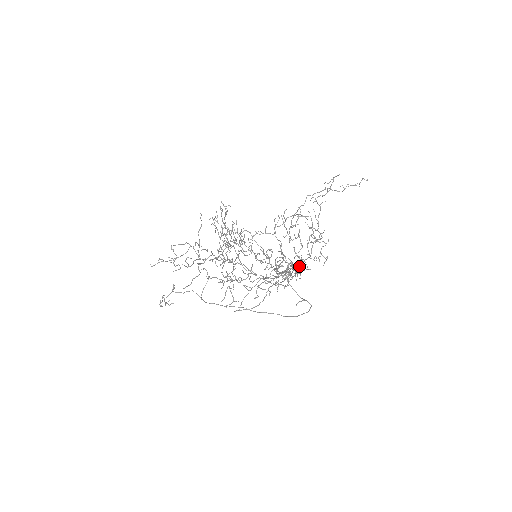
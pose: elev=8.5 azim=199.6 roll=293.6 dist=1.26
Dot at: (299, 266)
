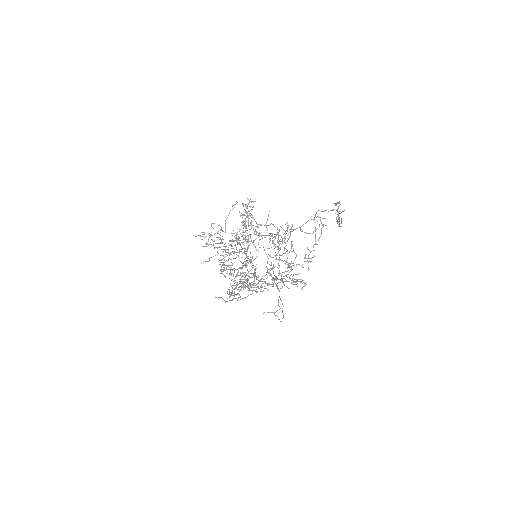
Dot at: occluded
